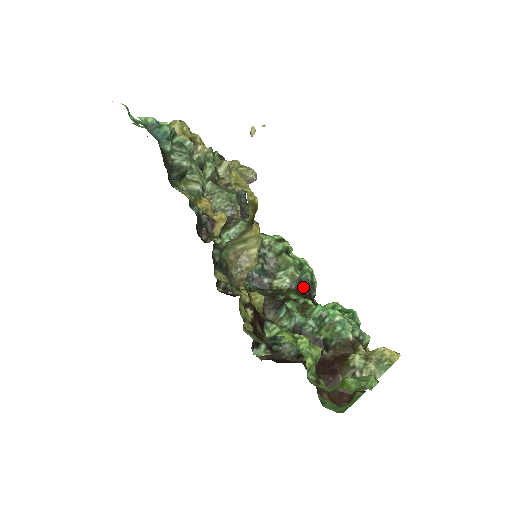
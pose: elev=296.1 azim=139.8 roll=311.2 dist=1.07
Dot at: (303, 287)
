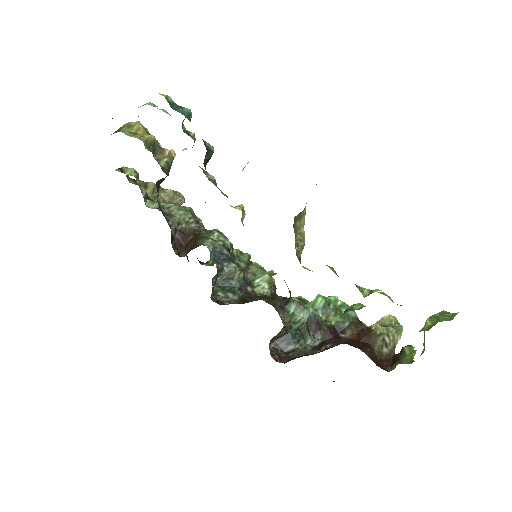
Dot at: (275, 293)
